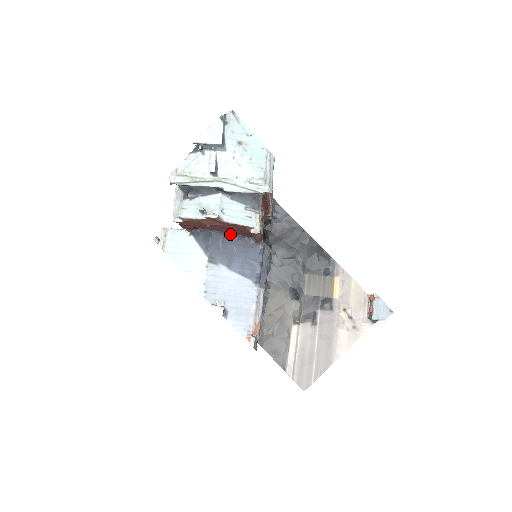
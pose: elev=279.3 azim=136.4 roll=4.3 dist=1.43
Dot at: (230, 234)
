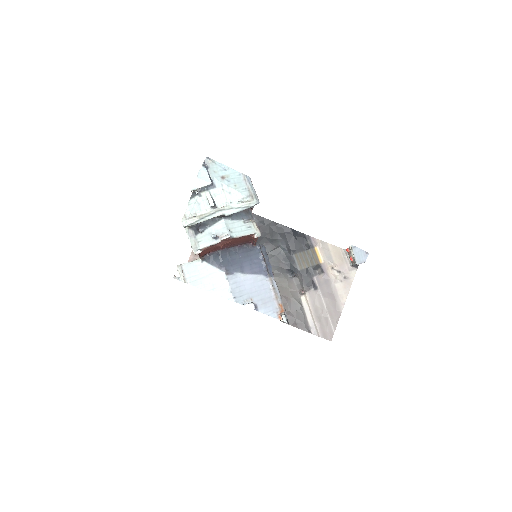
Dot at: (232, 248)
